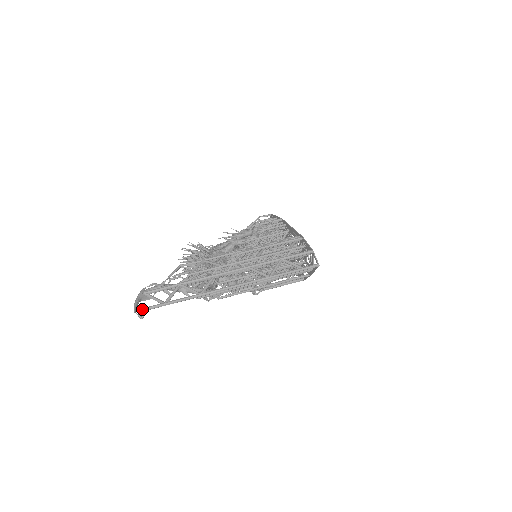
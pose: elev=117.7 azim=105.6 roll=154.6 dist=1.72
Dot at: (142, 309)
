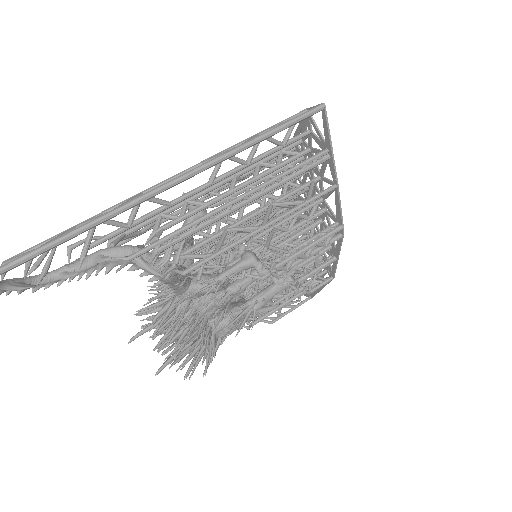
Dot at: out of frame
